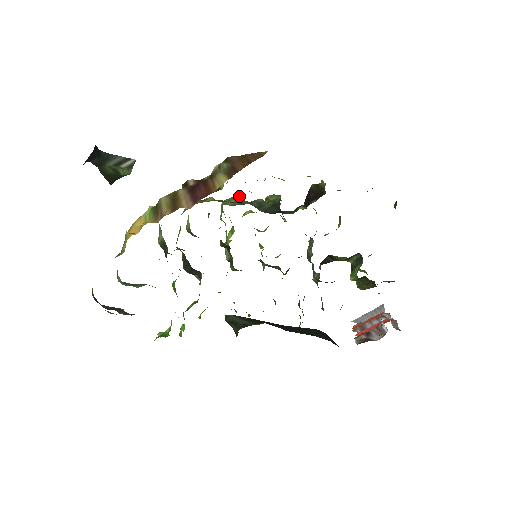
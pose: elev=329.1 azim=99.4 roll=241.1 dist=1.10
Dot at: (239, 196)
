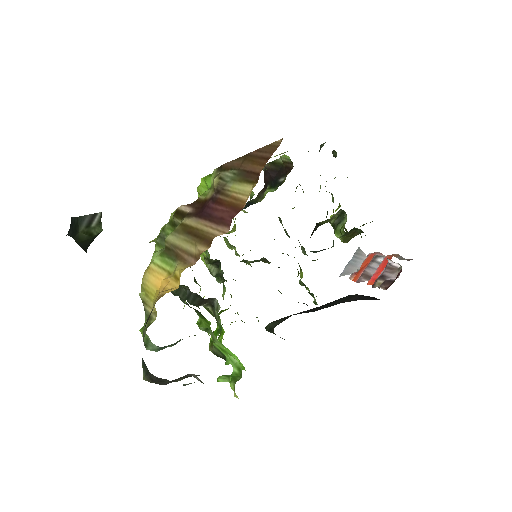
Dot at: occluded
